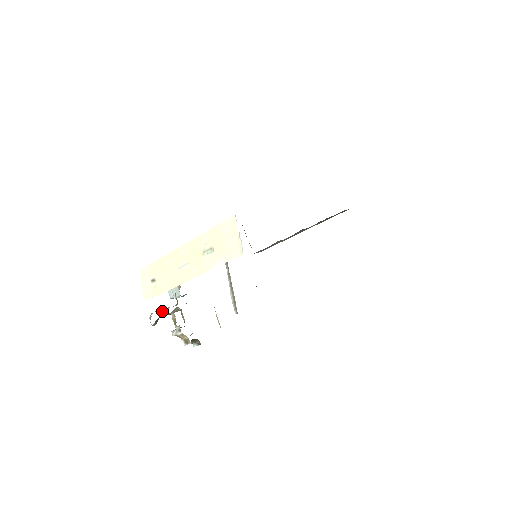
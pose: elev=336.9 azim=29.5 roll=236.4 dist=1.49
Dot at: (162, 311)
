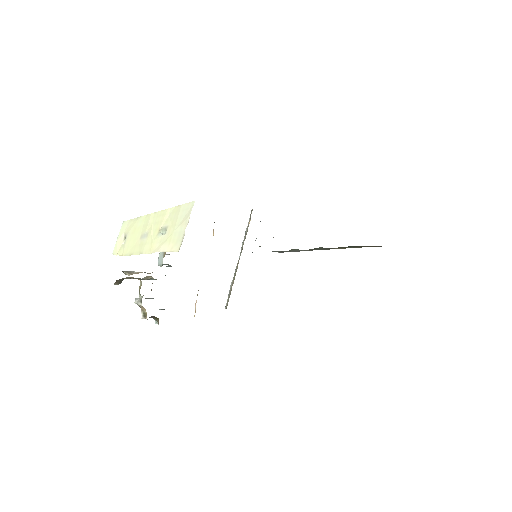
Dot at: (130, 273)
